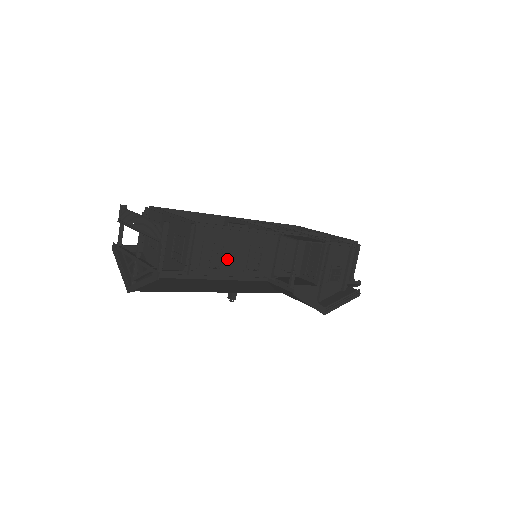
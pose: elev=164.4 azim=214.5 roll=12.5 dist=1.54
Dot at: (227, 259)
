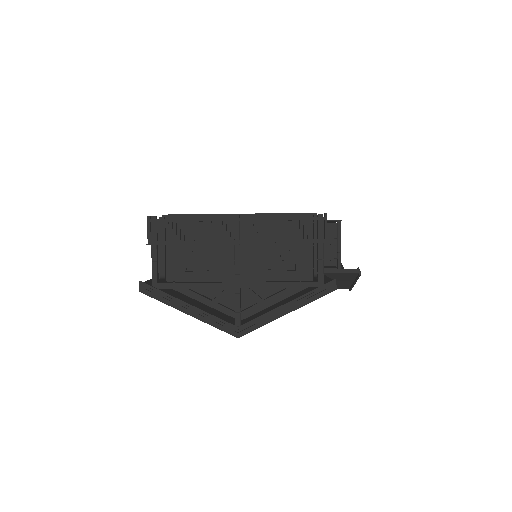
Dot at: occluded
